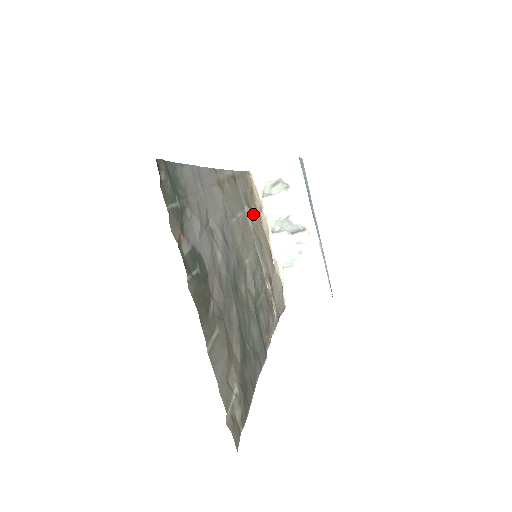
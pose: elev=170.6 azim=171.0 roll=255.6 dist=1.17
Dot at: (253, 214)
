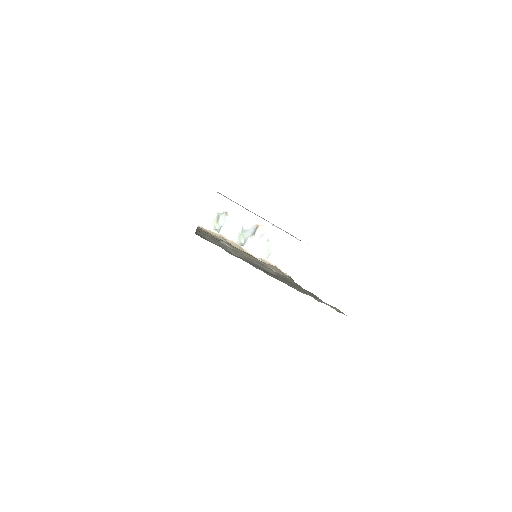
Dot at: occluded
